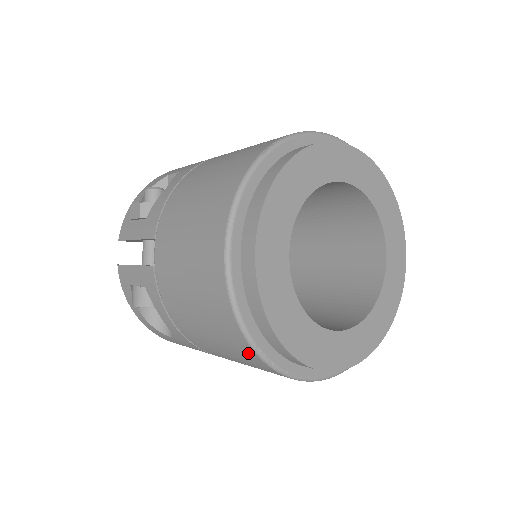
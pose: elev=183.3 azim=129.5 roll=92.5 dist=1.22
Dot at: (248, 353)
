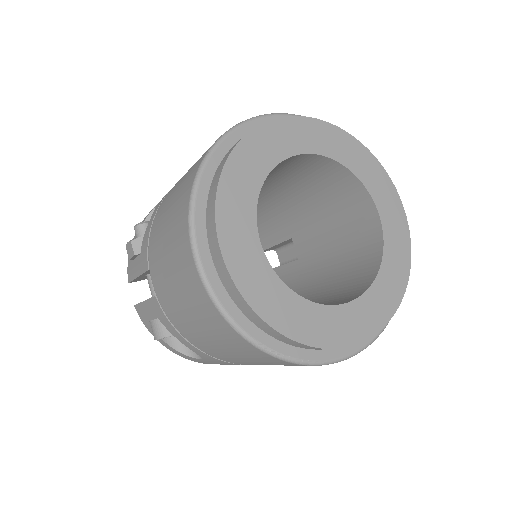
Dot at: (256, 352)
